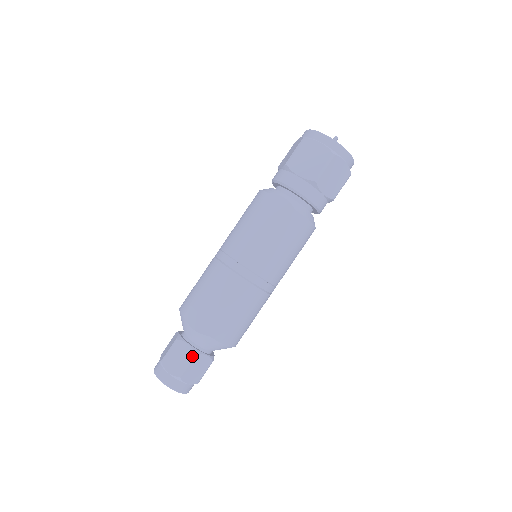
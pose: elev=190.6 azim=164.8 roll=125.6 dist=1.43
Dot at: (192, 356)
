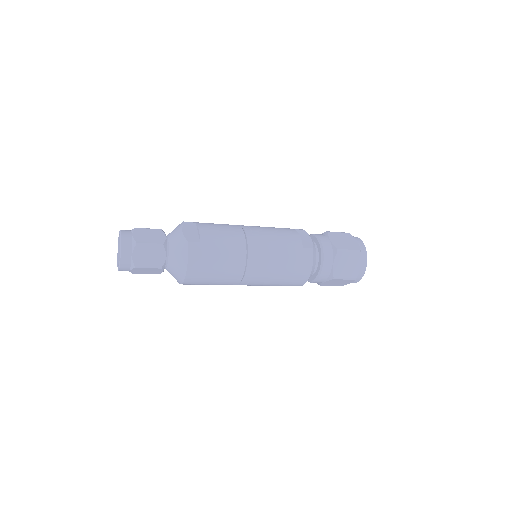
Dot at: (160, 243)
